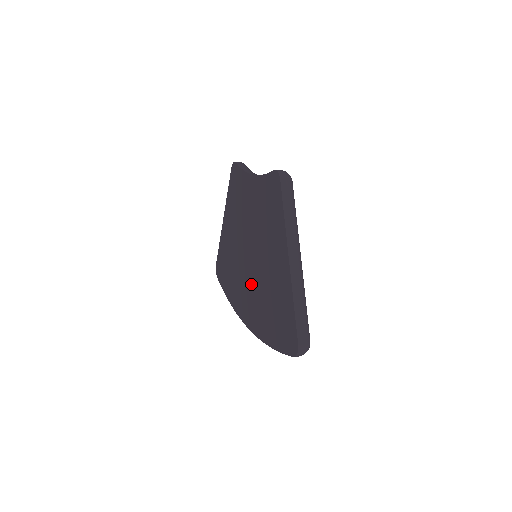
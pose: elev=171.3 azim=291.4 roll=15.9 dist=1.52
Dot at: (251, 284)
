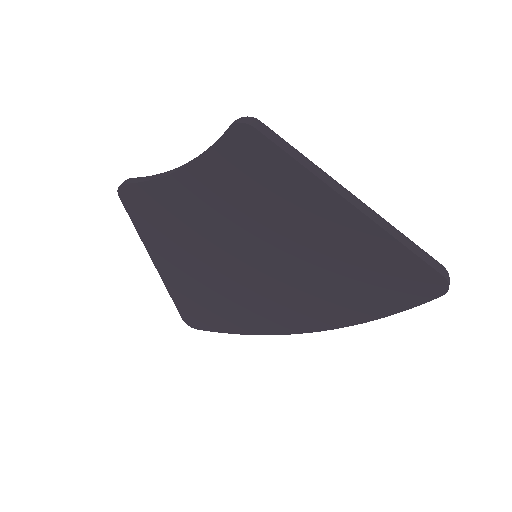
Dot at: (282, 287)
